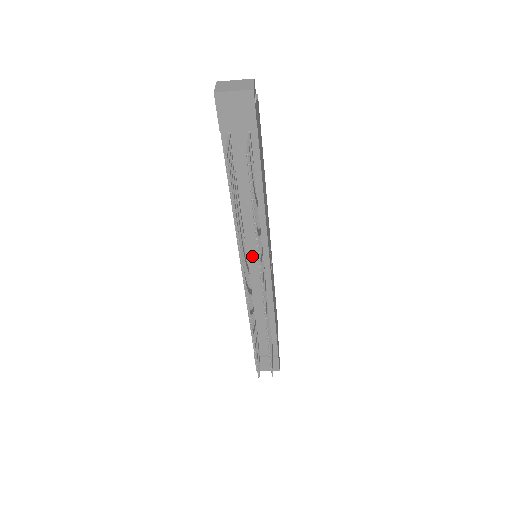
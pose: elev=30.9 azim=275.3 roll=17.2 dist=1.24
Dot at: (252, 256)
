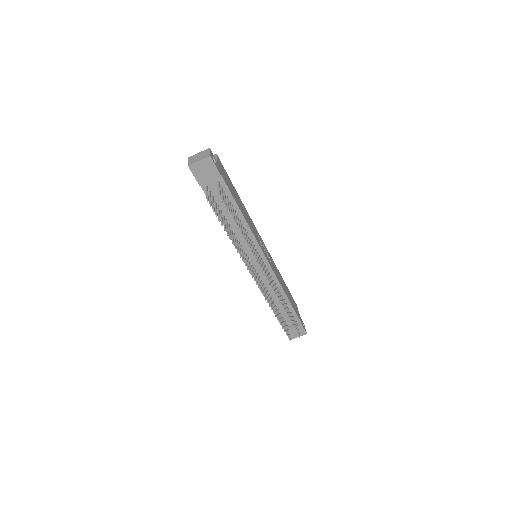
Dot at: (252, 257)
